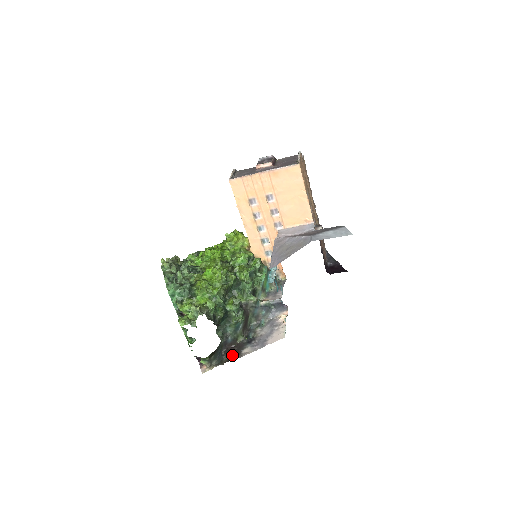
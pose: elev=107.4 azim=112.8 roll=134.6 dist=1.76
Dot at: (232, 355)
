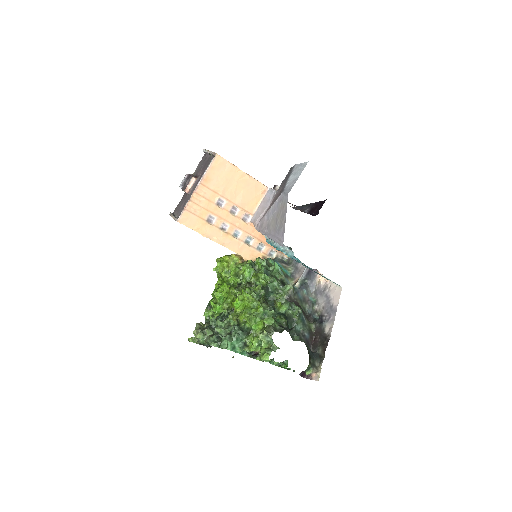
Dot at: (322, 344)
